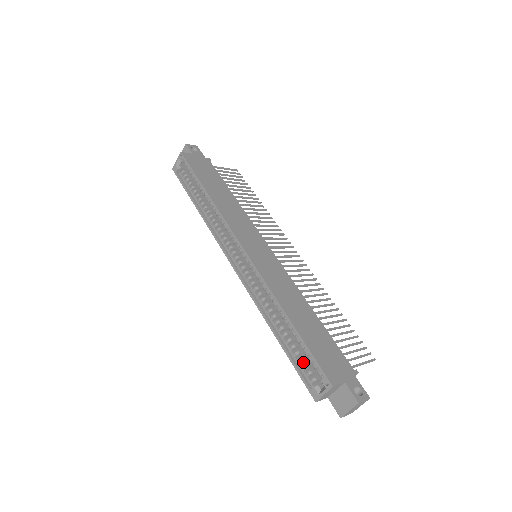
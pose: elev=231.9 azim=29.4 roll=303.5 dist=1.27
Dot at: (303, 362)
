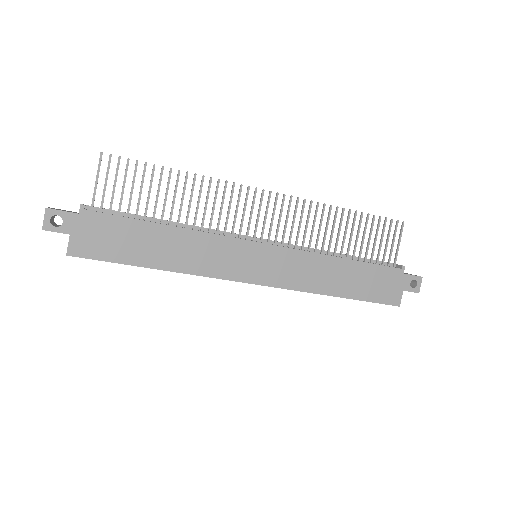
Dot at: occluded
